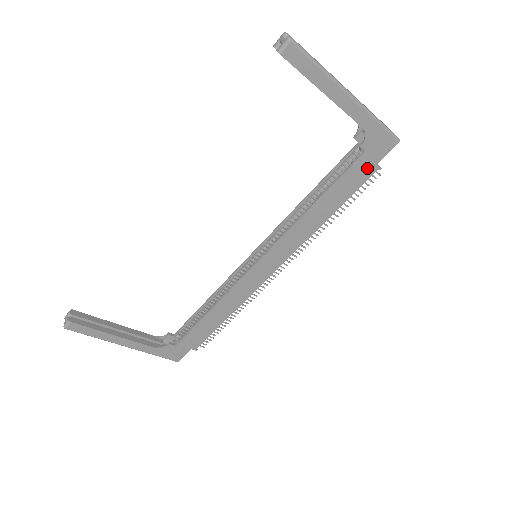
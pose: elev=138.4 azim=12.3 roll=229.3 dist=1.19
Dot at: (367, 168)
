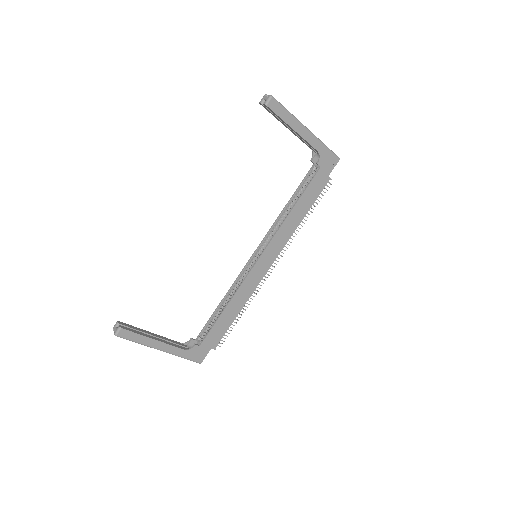
Dot at: (323, 179)
